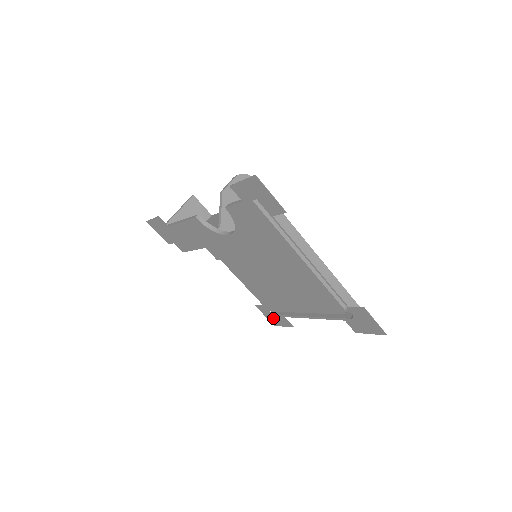
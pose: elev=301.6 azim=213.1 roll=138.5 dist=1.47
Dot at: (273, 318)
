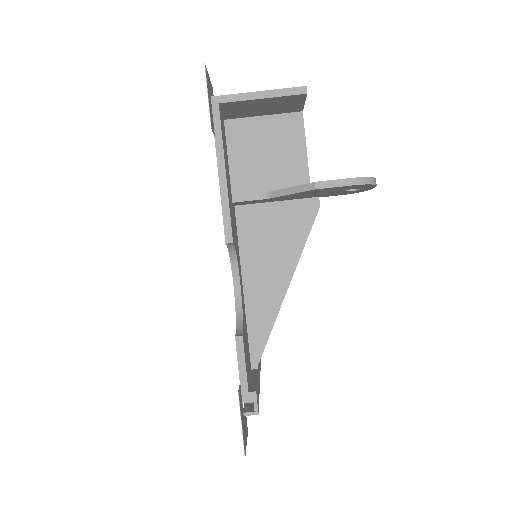
Dot at: occluded
